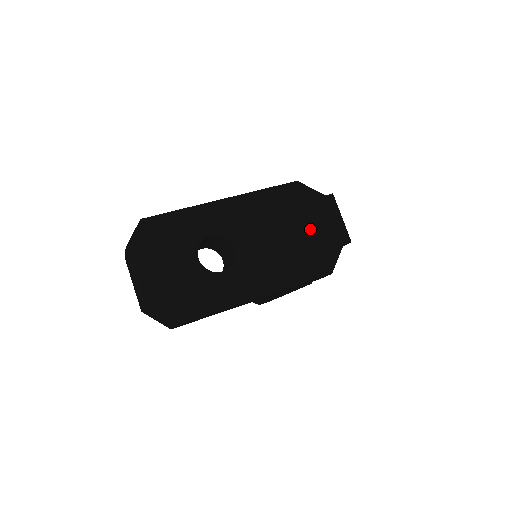
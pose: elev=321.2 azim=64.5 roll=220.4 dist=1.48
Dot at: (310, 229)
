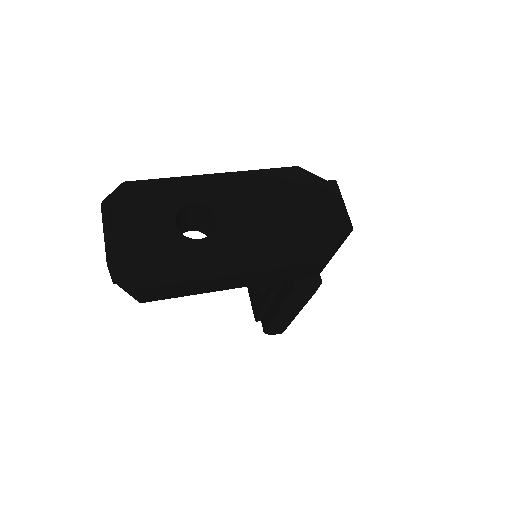
Dot at: (306, 210)
